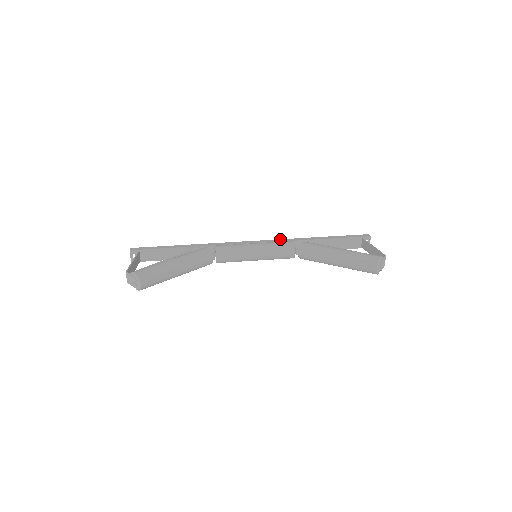
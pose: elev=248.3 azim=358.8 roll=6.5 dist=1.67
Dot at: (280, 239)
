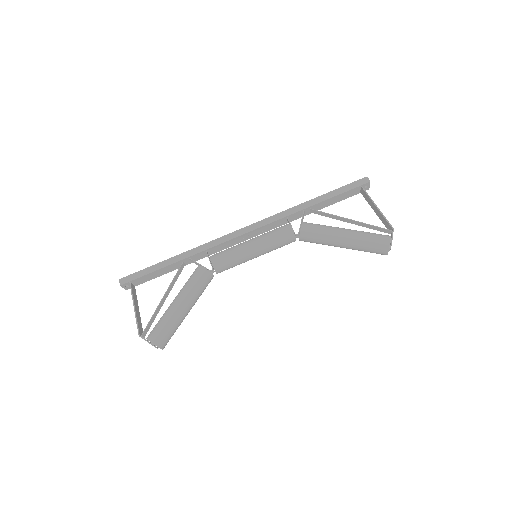
Dot at: (273, 216)
